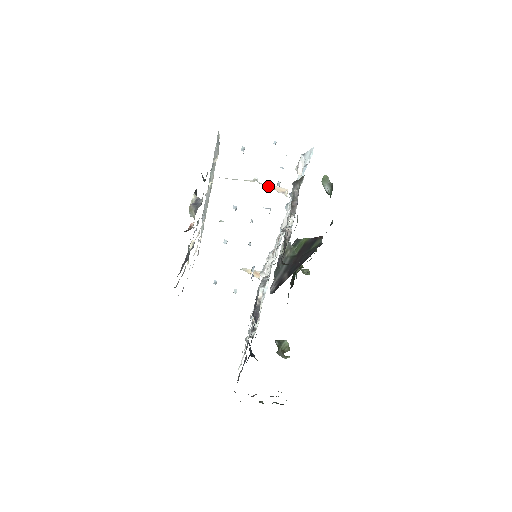
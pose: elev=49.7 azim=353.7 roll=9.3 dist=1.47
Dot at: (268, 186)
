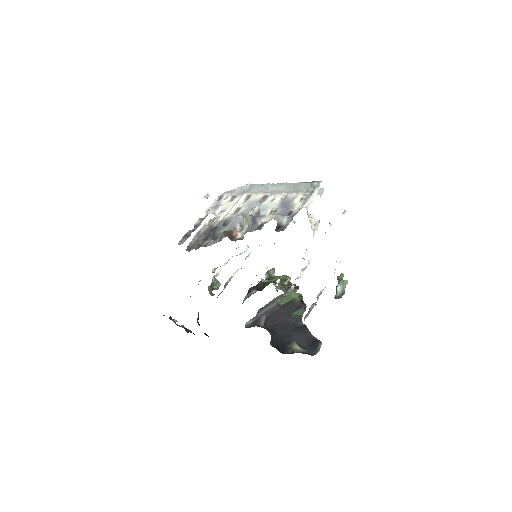
Dot at: (310, 216)
